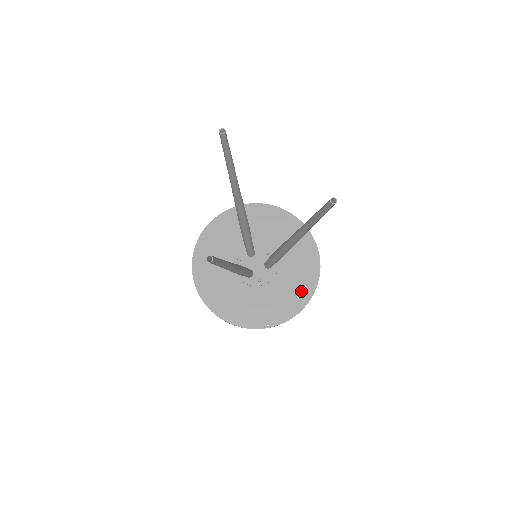
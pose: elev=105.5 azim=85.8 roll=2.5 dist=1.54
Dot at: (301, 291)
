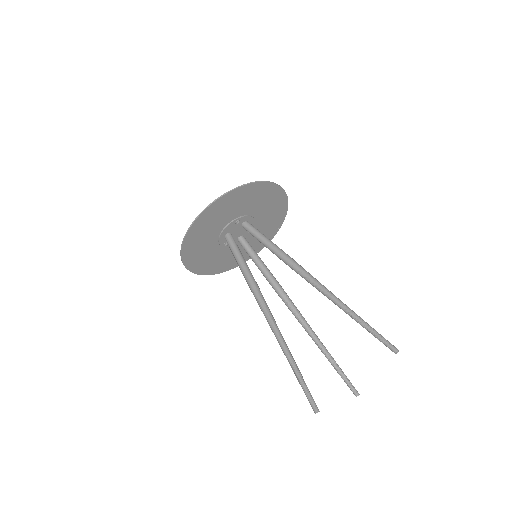
Dot at: (278, 203)
